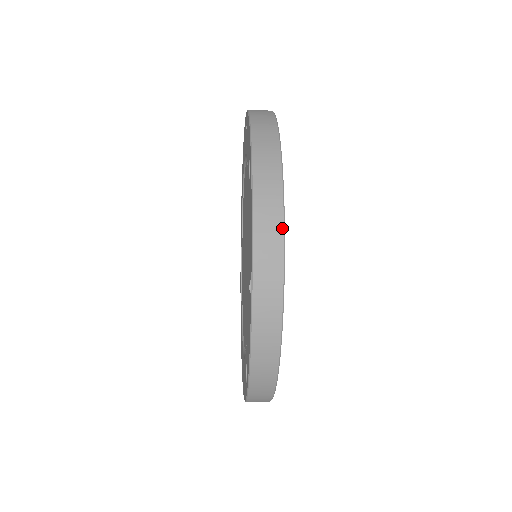
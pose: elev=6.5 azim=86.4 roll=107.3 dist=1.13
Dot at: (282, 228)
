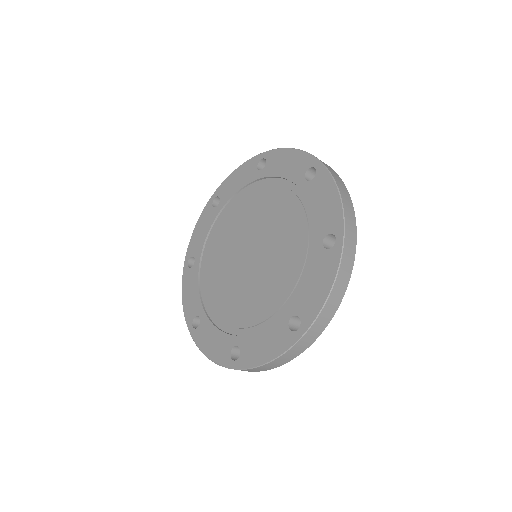
Dot at: occluded
